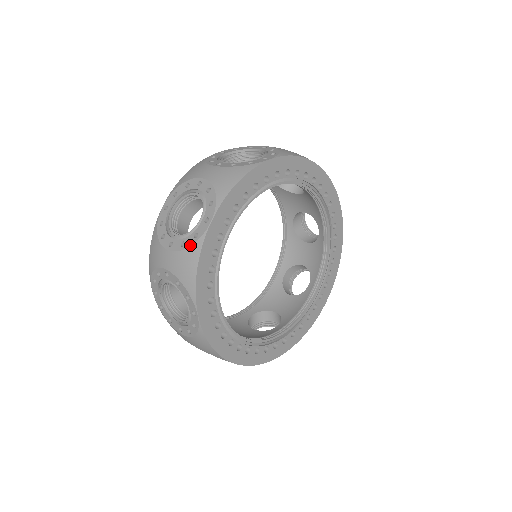
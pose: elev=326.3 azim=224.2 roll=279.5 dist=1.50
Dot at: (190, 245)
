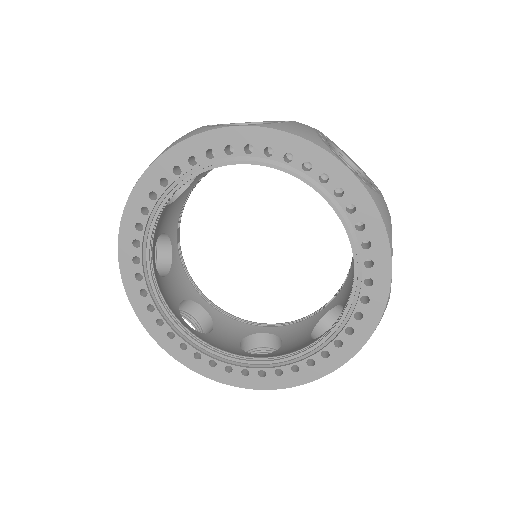
Dot at: occluded
